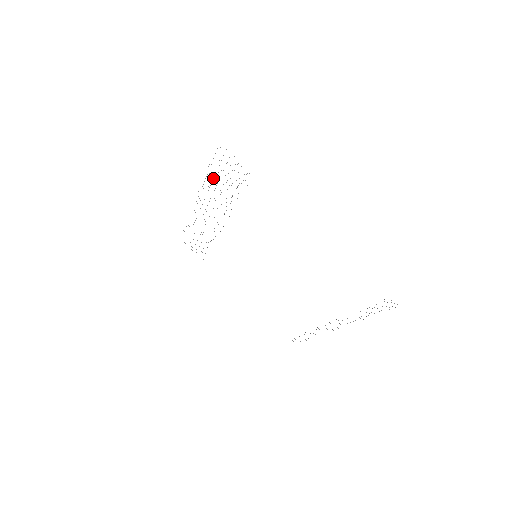
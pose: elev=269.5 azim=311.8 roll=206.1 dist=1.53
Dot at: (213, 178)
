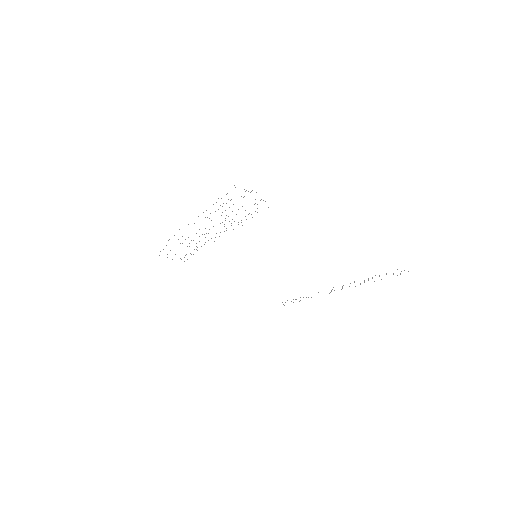
Dot at: occluded
